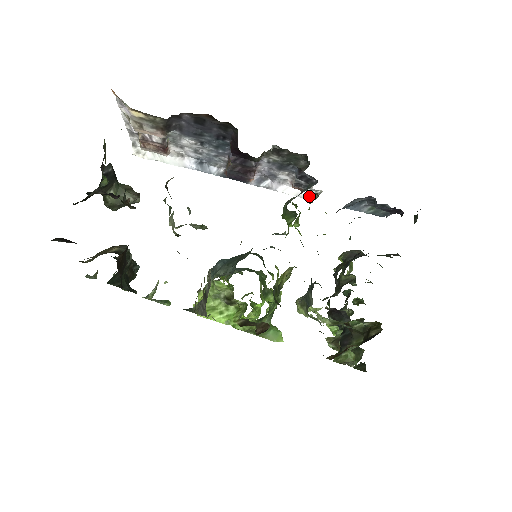
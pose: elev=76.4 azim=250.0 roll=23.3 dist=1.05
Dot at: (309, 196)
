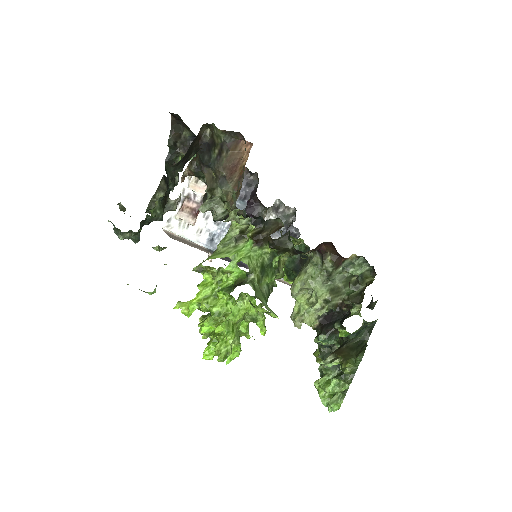
Dot at: occluded
